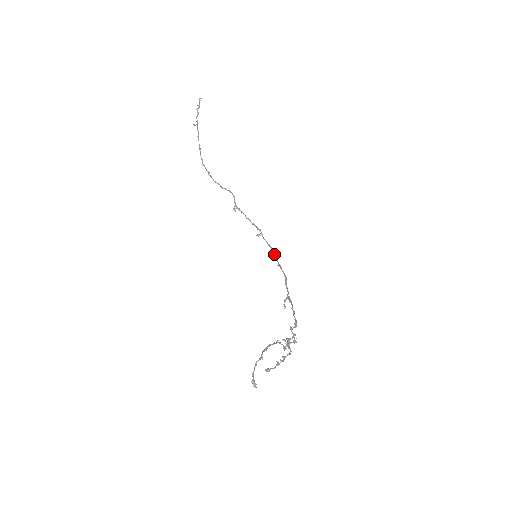
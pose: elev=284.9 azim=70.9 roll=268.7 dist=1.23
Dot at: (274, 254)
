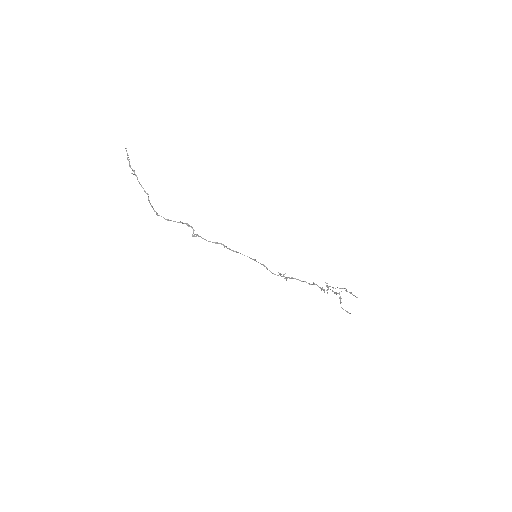
Dot at: (244, 255)
